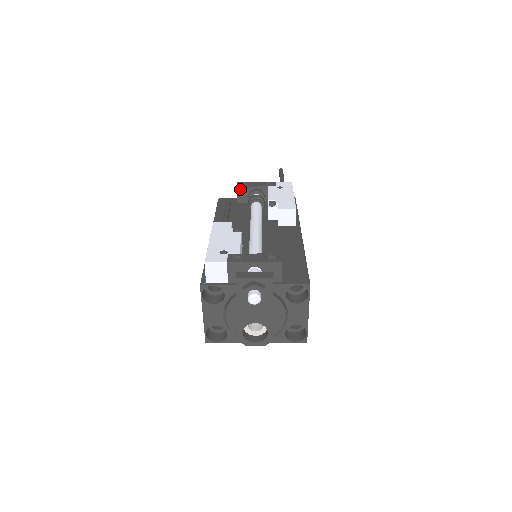
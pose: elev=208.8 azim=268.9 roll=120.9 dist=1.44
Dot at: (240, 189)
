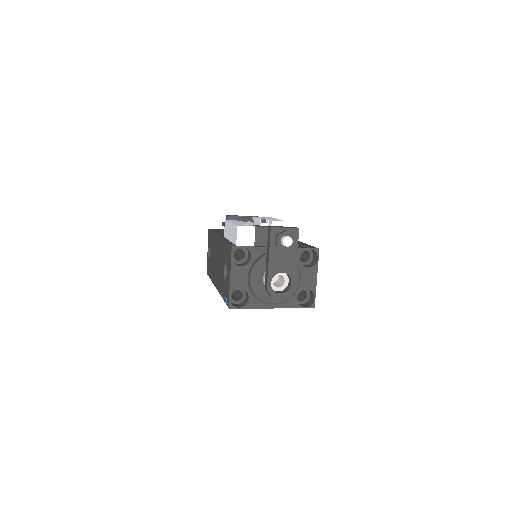
Dot at: (230, 218)
